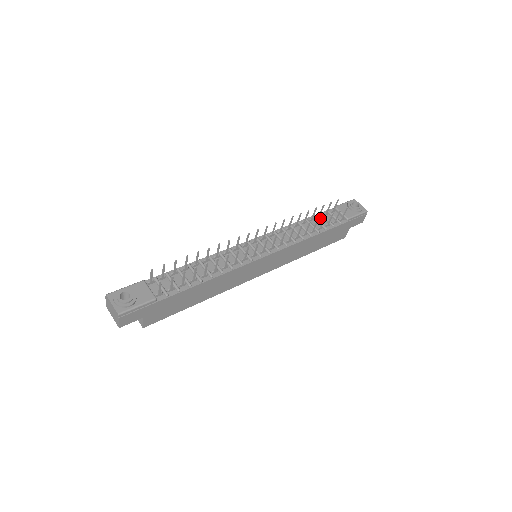
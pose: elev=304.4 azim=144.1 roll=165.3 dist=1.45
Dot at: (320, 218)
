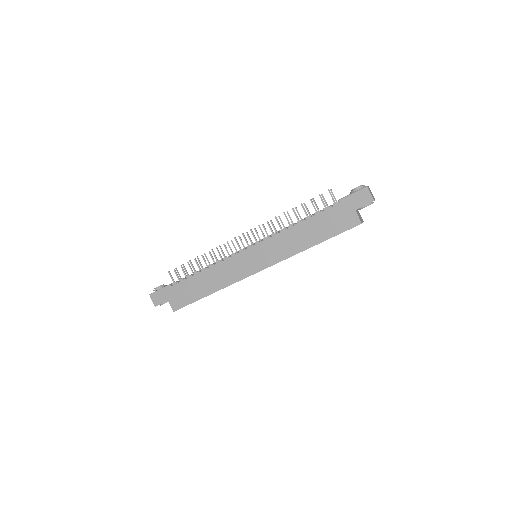
Dot at: occluded
